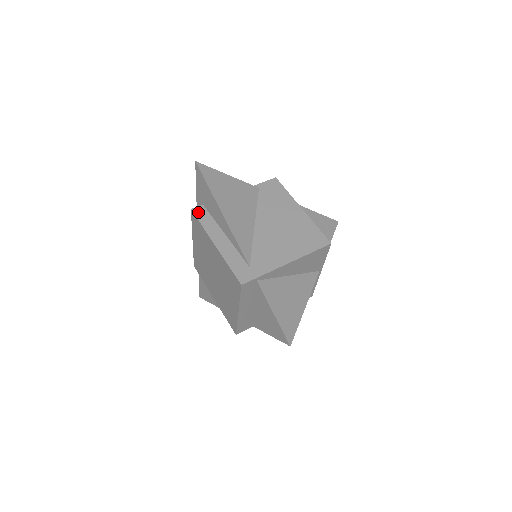
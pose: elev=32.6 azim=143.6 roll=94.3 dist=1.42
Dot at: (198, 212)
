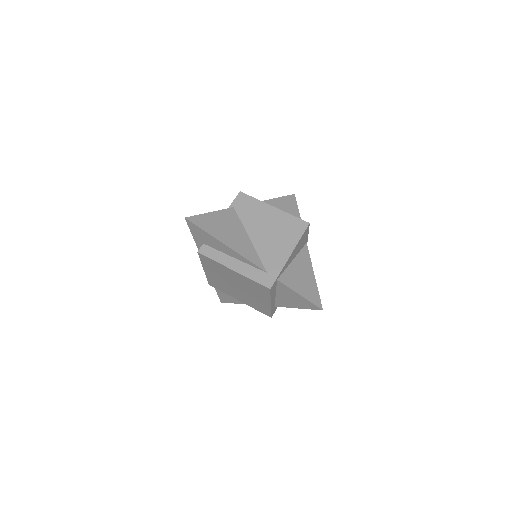
Dot at: (204, 252)
